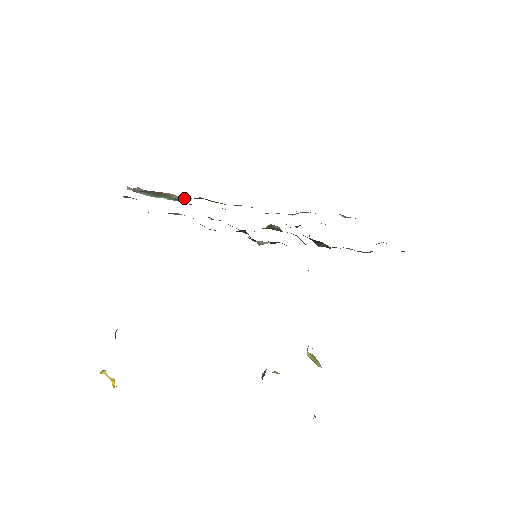
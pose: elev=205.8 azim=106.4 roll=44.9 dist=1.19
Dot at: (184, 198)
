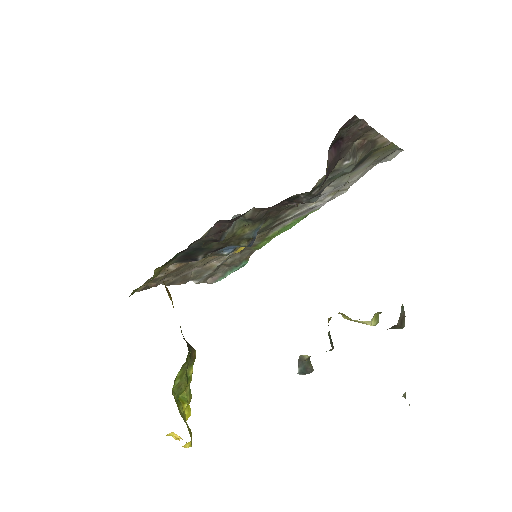
Dot at: (221, 258)
